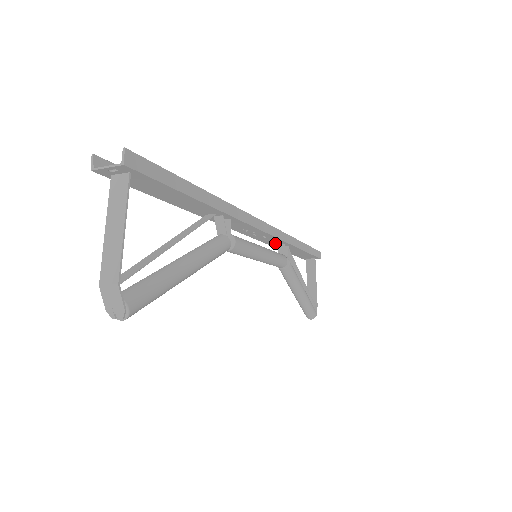
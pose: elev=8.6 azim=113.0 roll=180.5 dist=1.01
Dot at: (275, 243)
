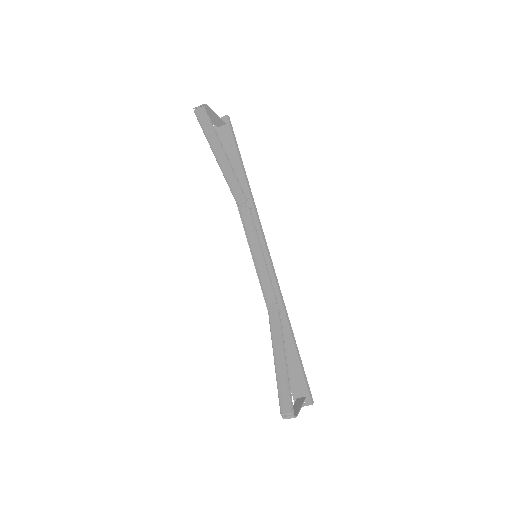
Dot at: occluded
